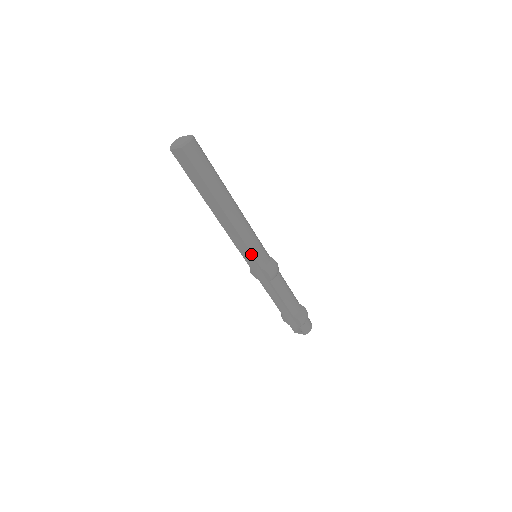
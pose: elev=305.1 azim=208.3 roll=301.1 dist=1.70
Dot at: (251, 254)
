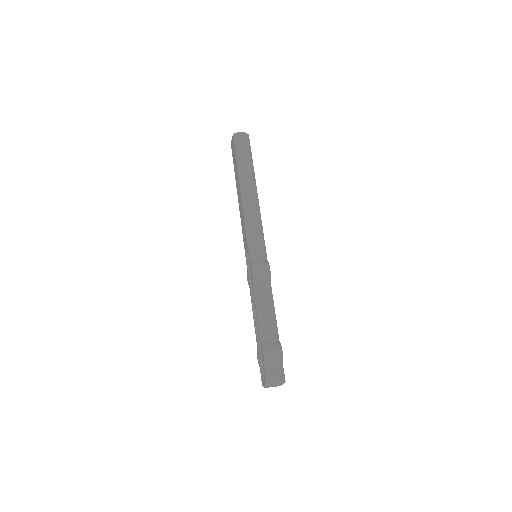
Dot at: (247, 242)
